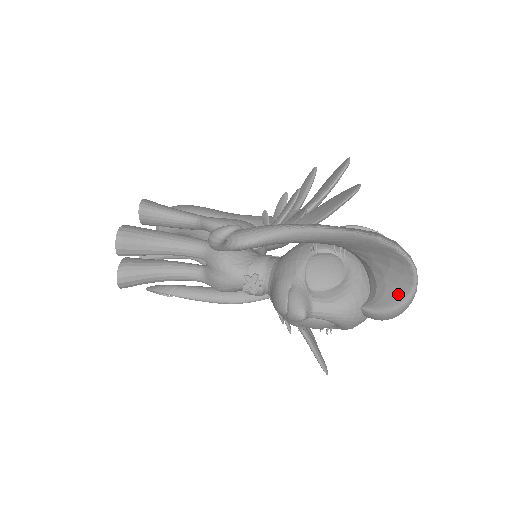
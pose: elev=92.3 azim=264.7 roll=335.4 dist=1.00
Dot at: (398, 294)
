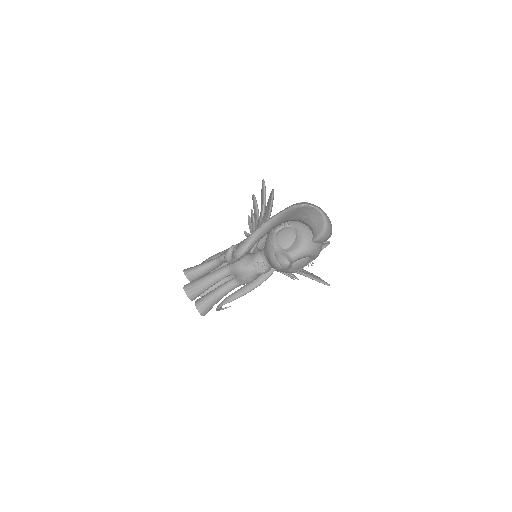
Dot at: (320, 223)
